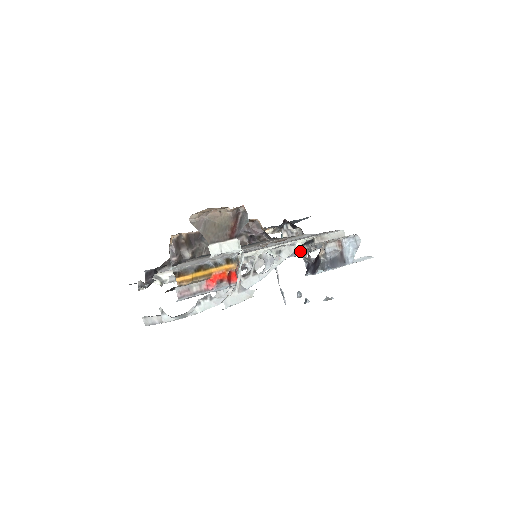
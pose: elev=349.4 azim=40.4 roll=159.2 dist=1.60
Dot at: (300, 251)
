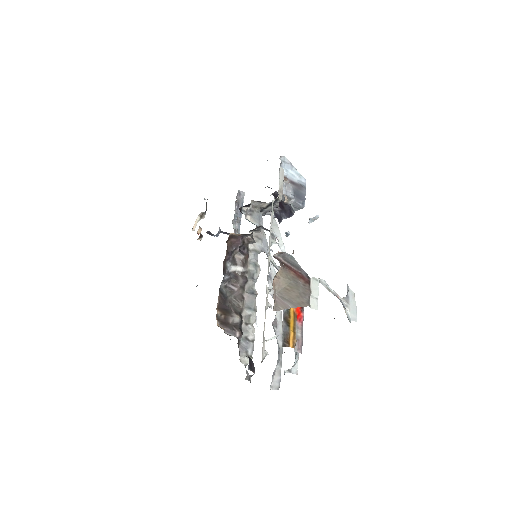
Dot at: (263, 213)
